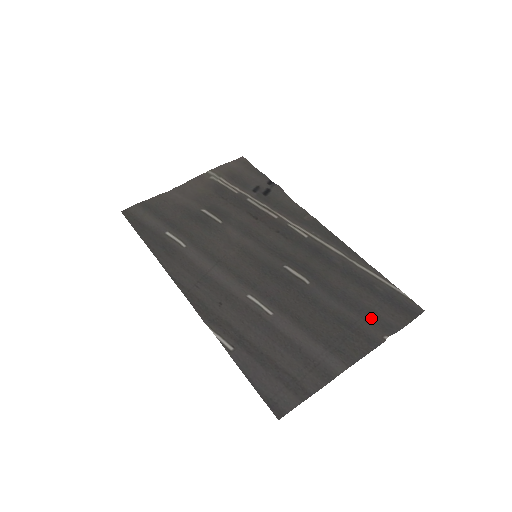
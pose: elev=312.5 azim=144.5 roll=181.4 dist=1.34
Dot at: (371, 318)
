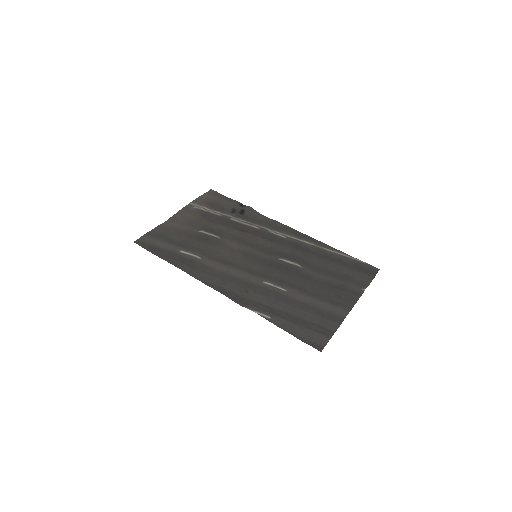
Dot at: (350, 280)
